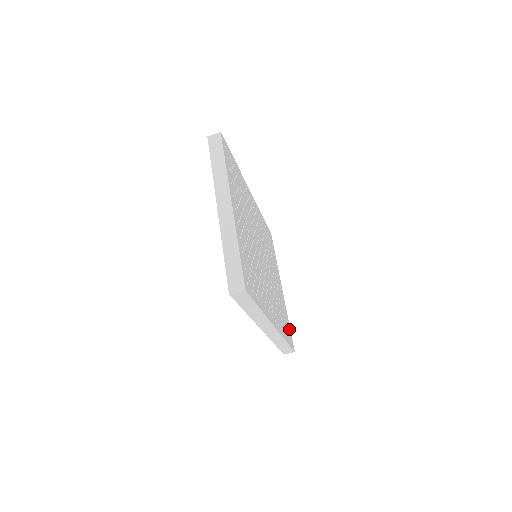
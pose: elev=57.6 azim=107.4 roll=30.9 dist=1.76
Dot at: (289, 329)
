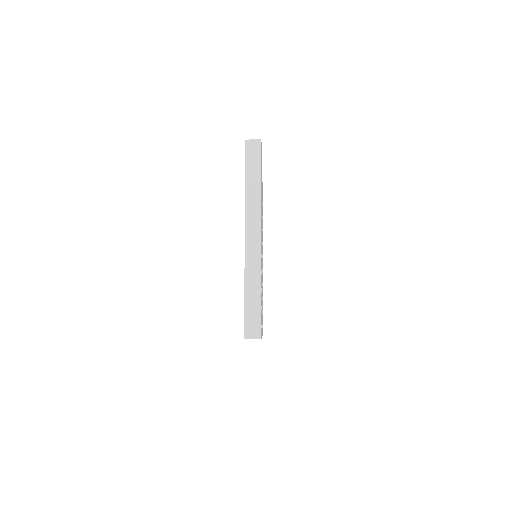
Dot at: occluded
